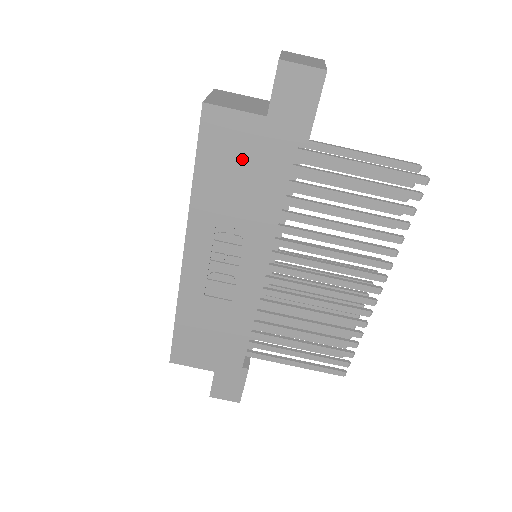
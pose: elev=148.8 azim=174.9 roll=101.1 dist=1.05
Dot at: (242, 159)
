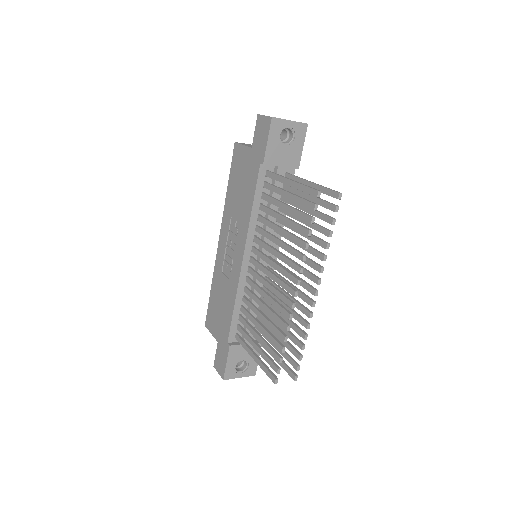
Dot at: (242, 175)
